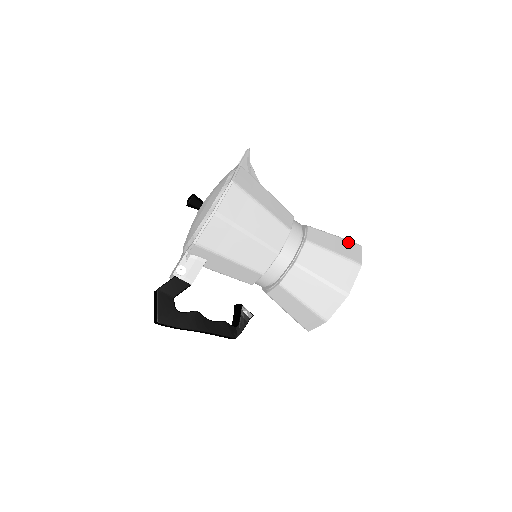
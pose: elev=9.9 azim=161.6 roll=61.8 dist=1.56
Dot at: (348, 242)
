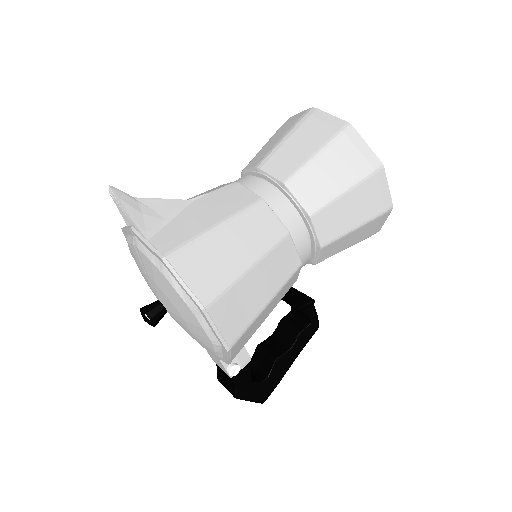
Dot at: (338, 144)
